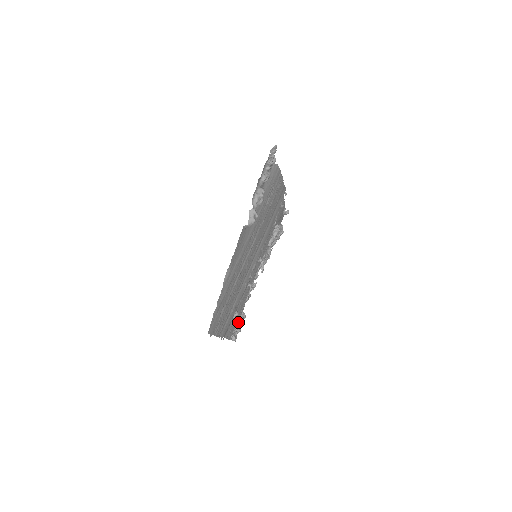
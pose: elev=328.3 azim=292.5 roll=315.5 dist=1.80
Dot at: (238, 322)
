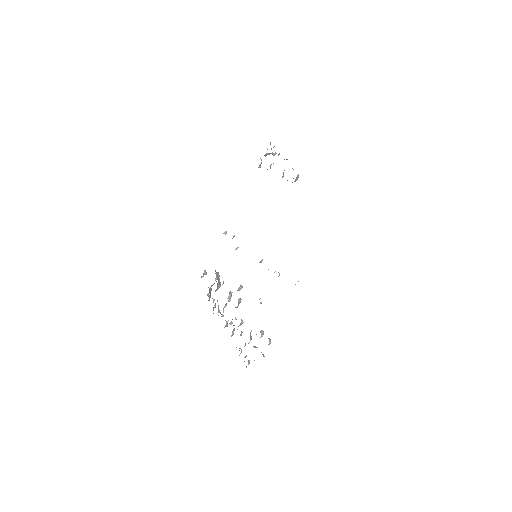
Dot at: (262, 332)
